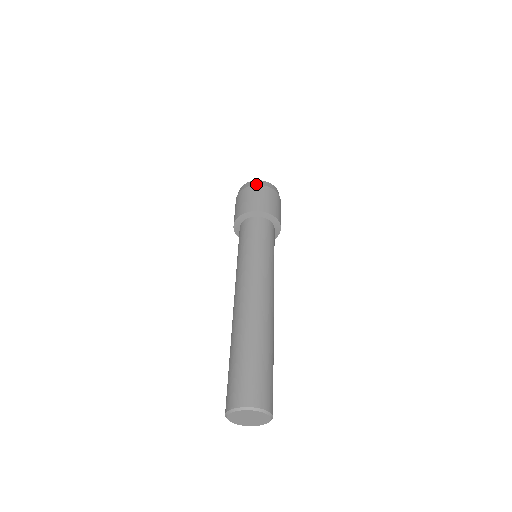
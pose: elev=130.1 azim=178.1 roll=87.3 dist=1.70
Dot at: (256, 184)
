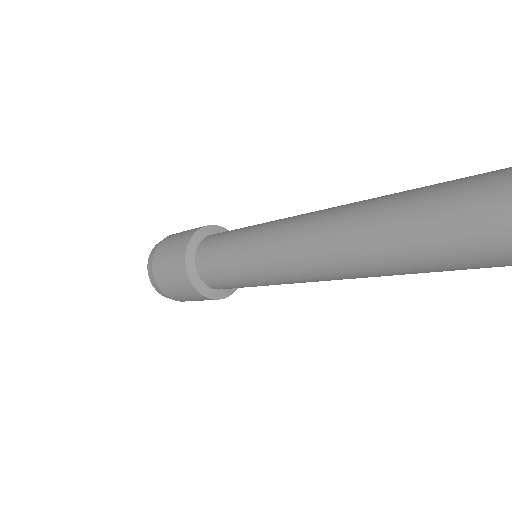
Dot at: occluded
